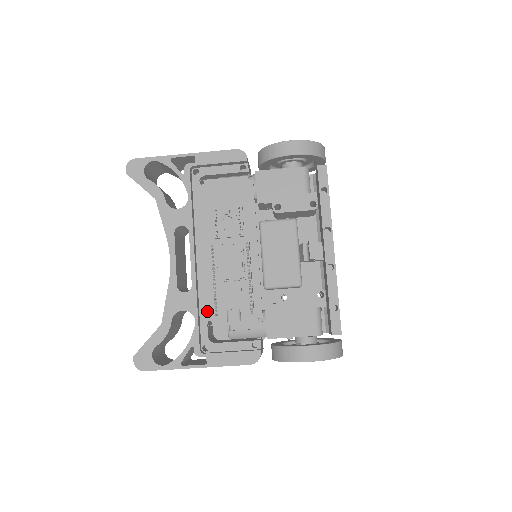
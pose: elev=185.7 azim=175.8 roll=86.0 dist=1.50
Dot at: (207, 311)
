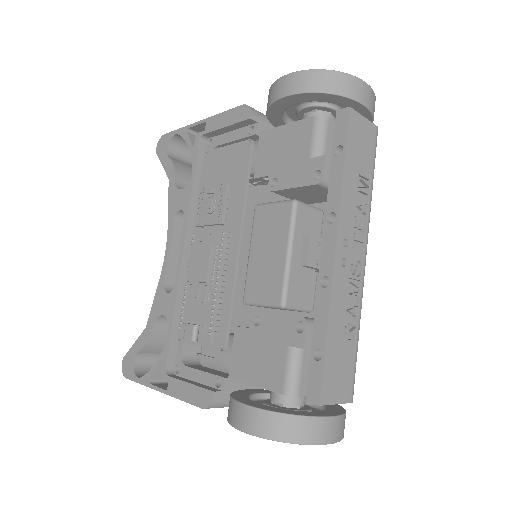
Dot at: occluded
